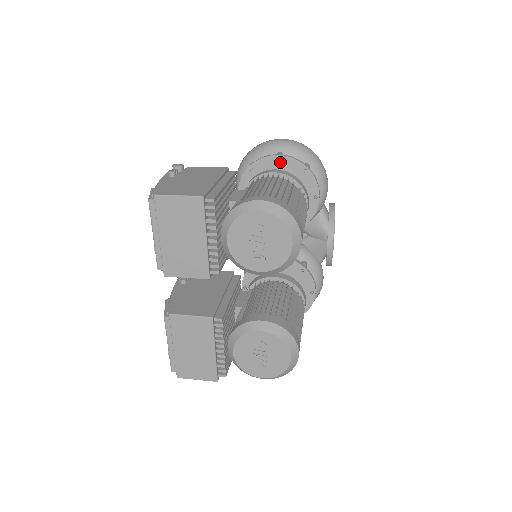
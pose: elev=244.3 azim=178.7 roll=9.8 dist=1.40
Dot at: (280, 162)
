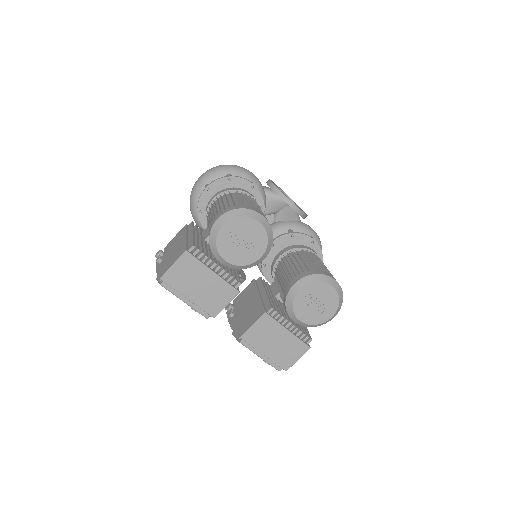
Dot at: (211, 190)
